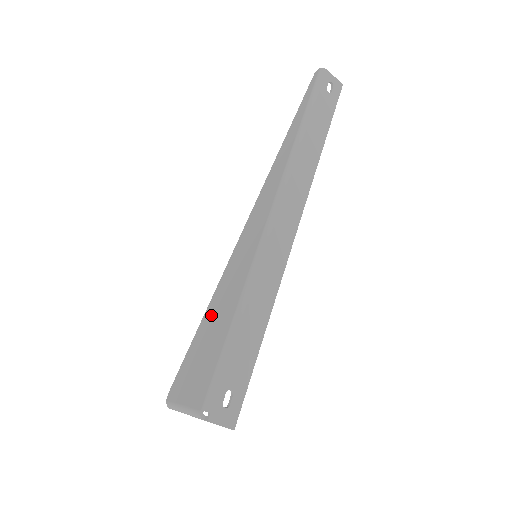
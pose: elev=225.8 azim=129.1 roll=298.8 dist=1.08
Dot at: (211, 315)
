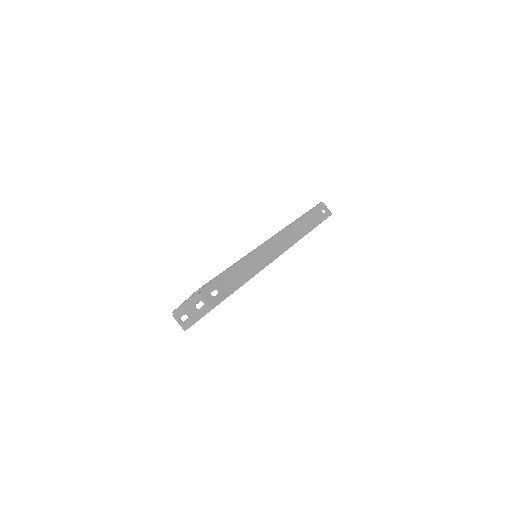
Dot at: occluded
